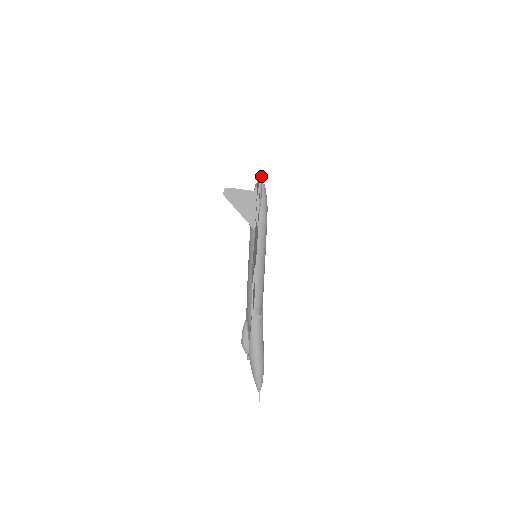
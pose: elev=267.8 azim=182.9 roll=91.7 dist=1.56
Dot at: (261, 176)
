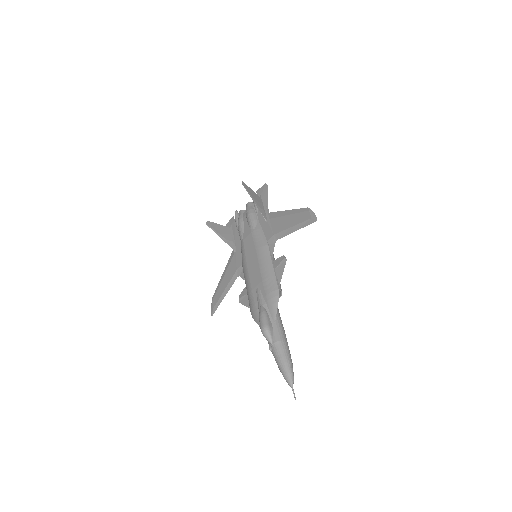
Dot at: (237, 211)
